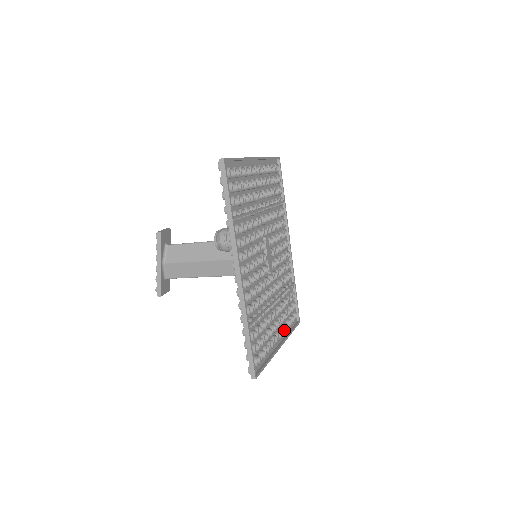
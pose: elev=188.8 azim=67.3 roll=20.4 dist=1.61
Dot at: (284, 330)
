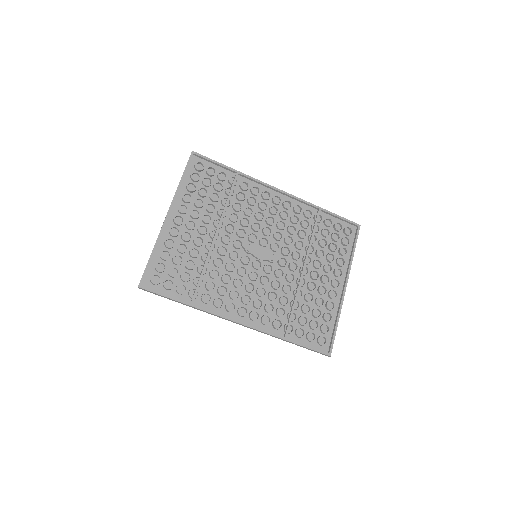
Dot at: (339, 269)
